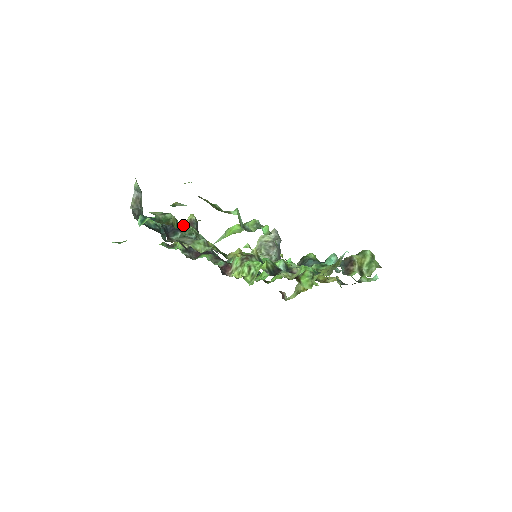
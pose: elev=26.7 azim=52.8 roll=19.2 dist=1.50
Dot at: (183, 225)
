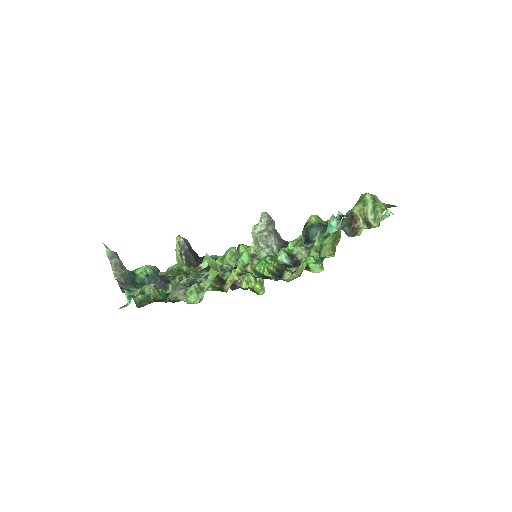
Dot at: (171, 267)
